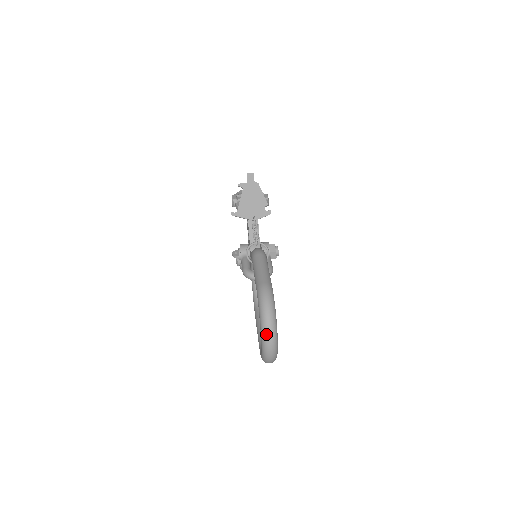
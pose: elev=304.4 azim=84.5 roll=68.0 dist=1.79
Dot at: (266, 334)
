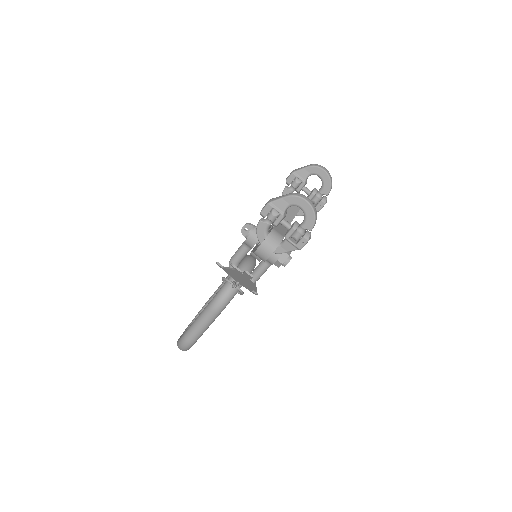
Dot at: occluded
